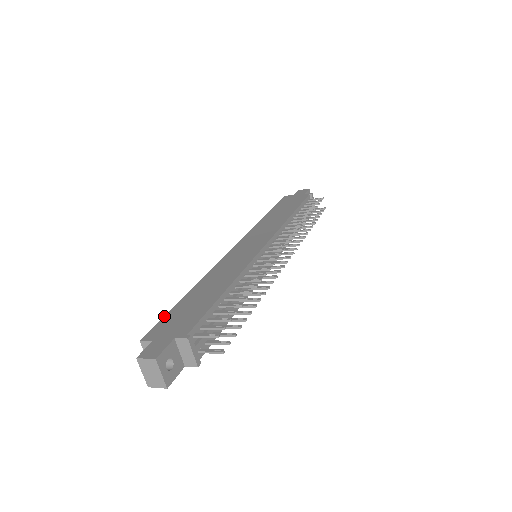
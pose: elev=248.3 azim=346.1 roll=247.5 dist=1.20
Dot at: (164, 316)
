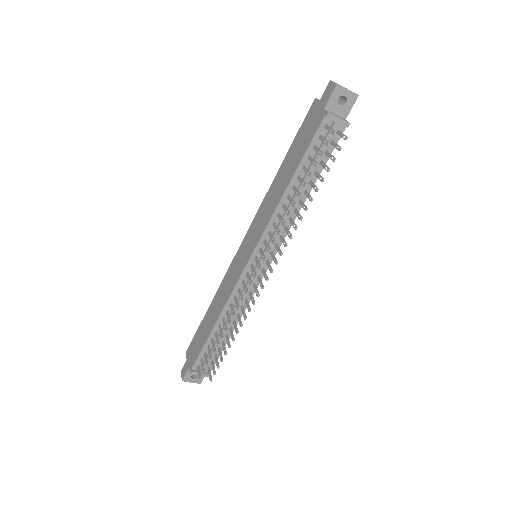
Dot at: (195, 333)
